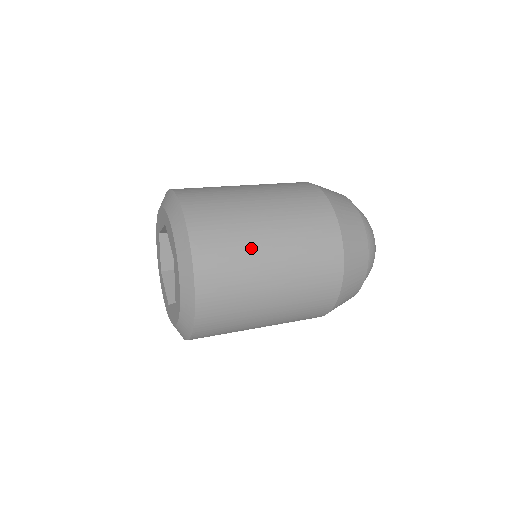
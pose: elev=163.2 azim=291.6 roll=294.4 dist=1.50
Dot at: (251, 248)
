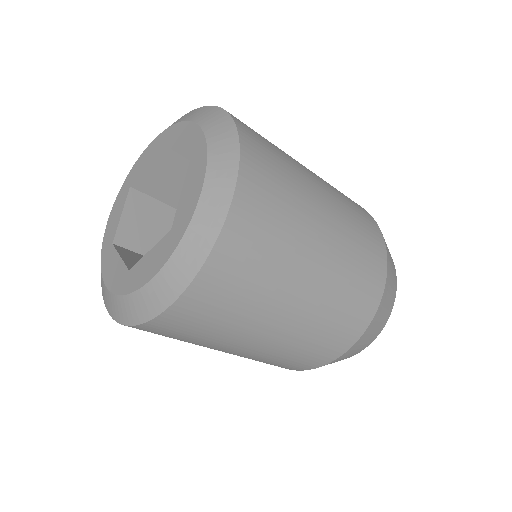
Dot at: occluded
